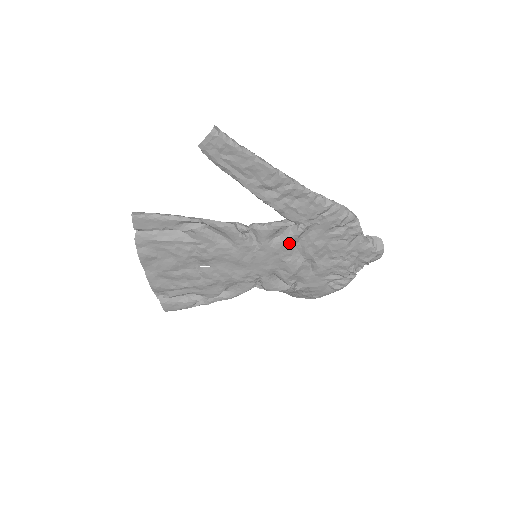
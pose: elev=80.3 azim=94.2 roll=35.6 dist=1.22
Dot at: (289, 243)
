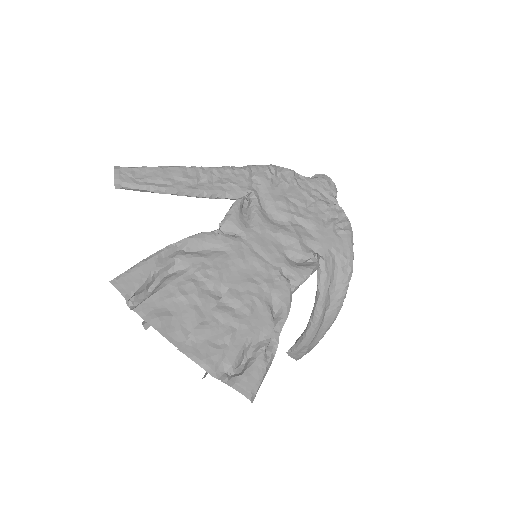
Dot at: (260, 215)
